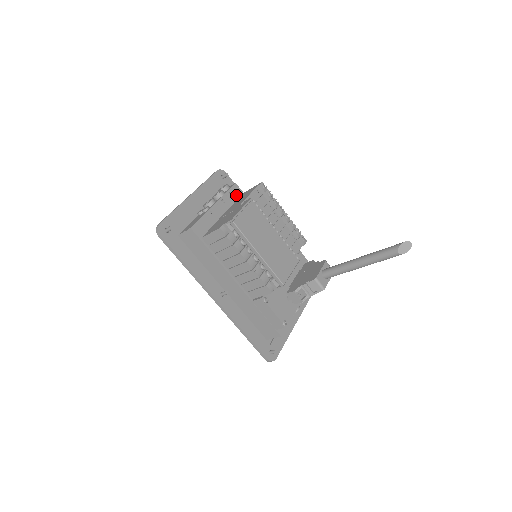
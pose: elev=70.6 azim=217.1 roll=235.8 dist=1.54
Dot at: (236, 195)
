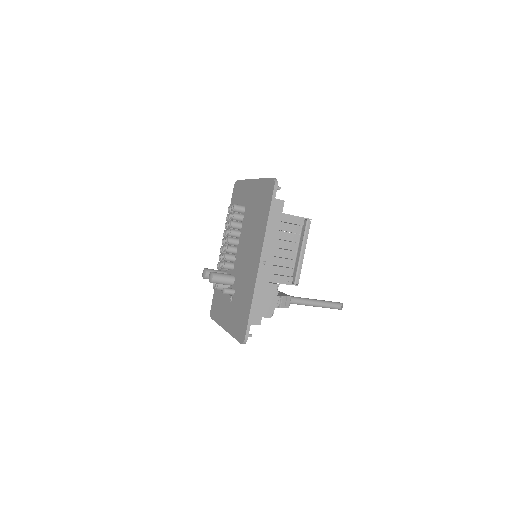
Dot at: occluded
